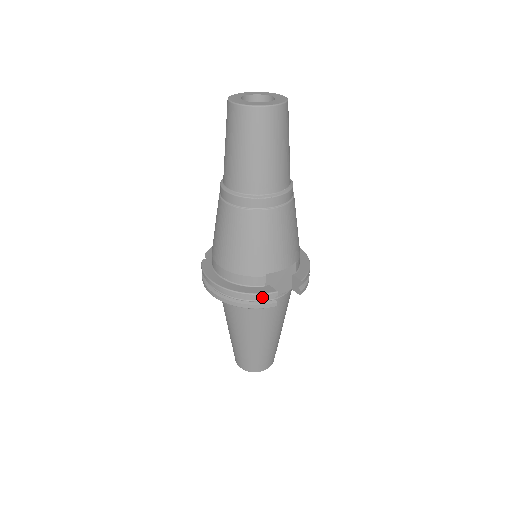
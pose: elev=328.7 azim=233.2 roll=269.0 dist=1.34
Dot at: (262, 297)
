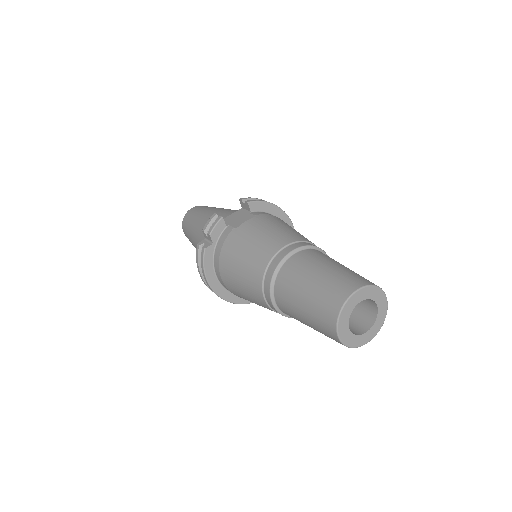
Dot at: (244, 303)
